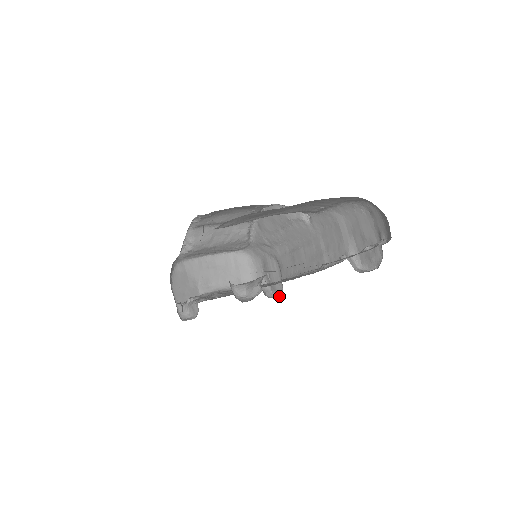
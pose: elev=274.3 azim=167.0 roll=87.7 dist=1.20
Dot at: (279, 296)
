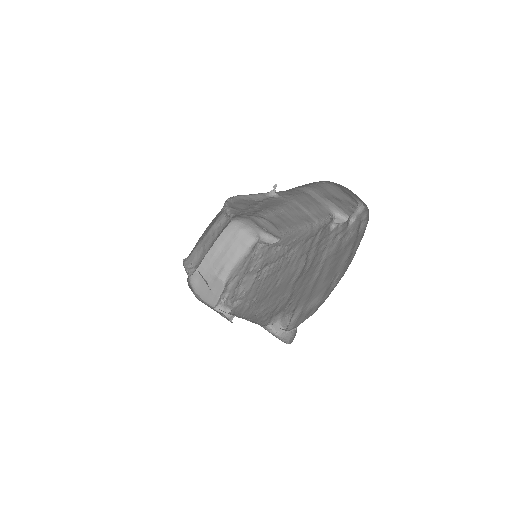
Dot at: occluded
